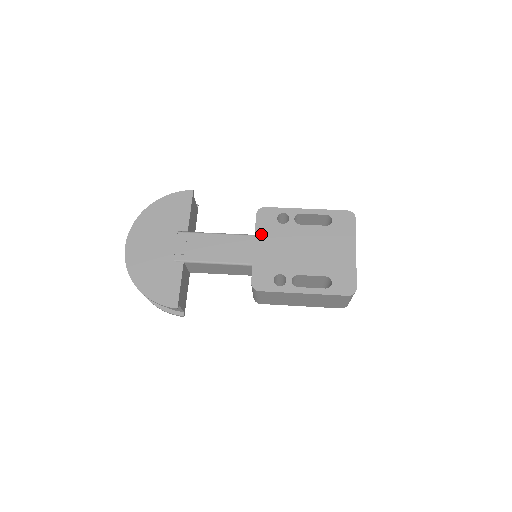
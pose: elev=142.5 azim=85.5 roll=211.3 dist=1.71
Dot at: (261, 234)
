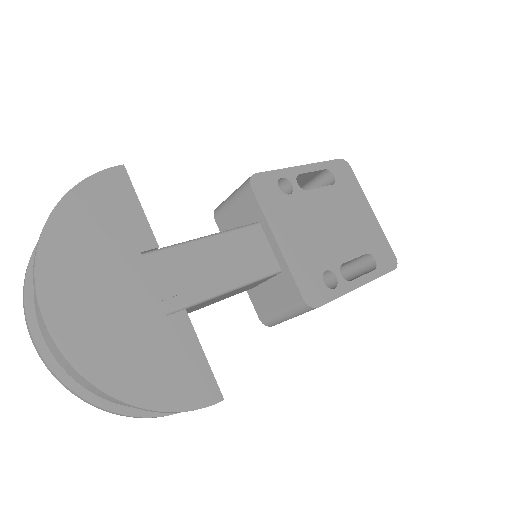
Dot at: (274, 218)
